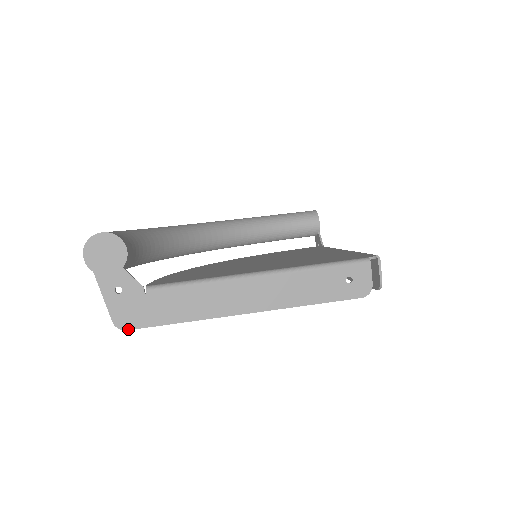
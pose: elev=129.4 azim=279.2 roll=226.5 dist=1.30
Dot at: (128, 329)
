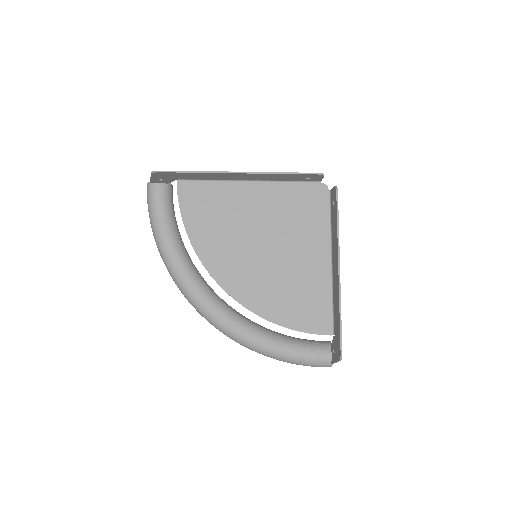
Dot at: (160, 171)
